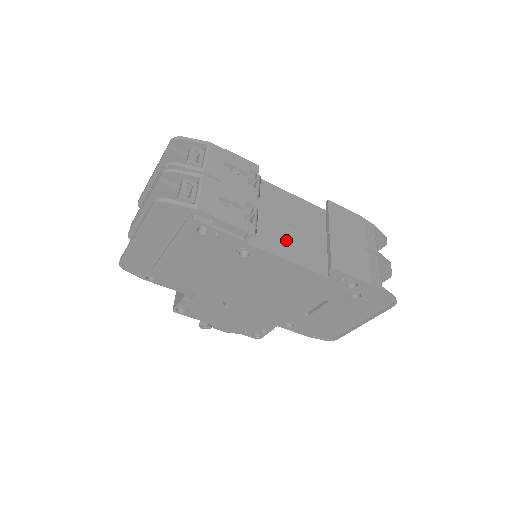
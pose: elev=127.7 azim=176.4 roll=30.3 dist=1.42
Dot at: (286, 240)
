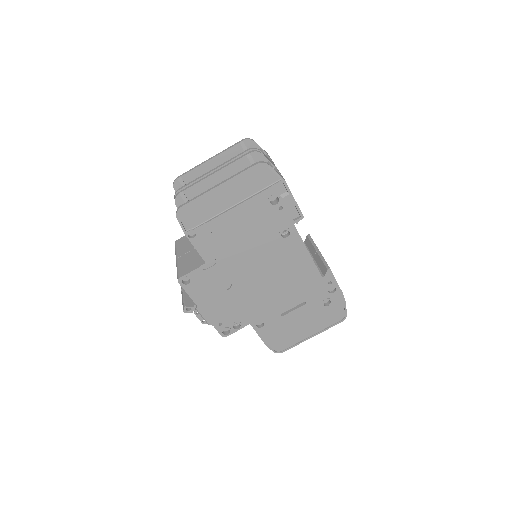
Dot at: occluded
